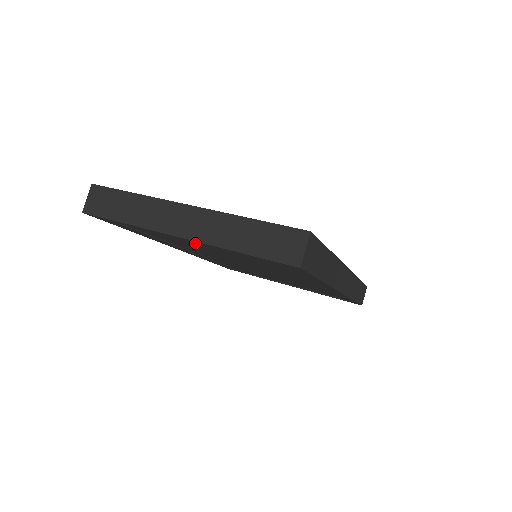
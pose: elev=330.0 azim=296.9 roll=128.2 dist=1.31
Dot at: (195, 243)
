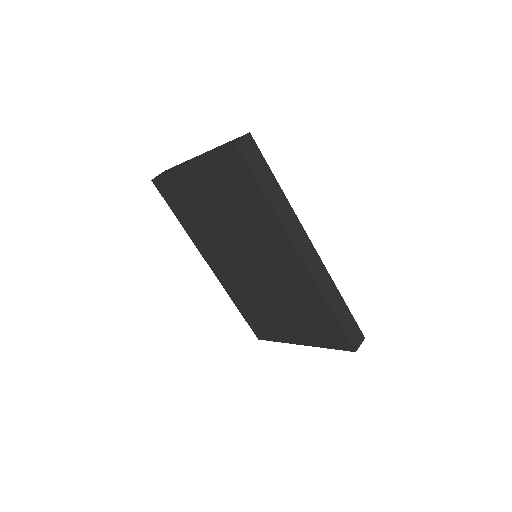
Dot at: (199, 183)
